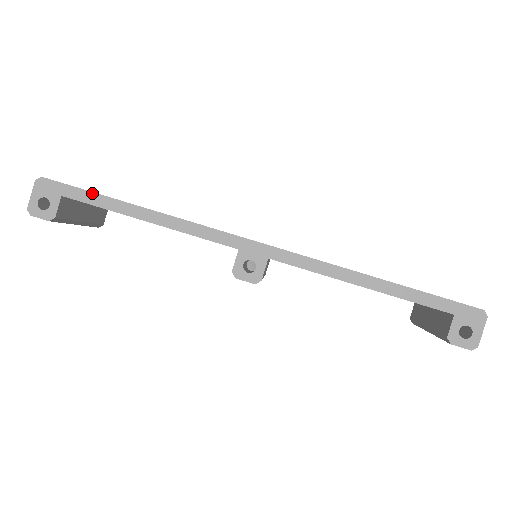
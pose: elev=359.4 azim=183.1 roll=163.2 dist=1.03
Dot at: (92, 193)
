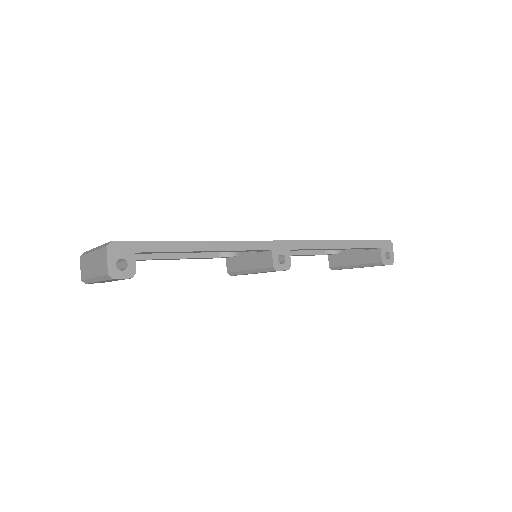
Dot at: (160, 242)
